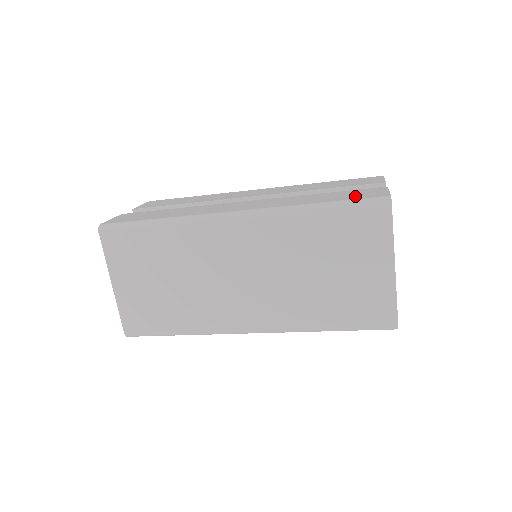
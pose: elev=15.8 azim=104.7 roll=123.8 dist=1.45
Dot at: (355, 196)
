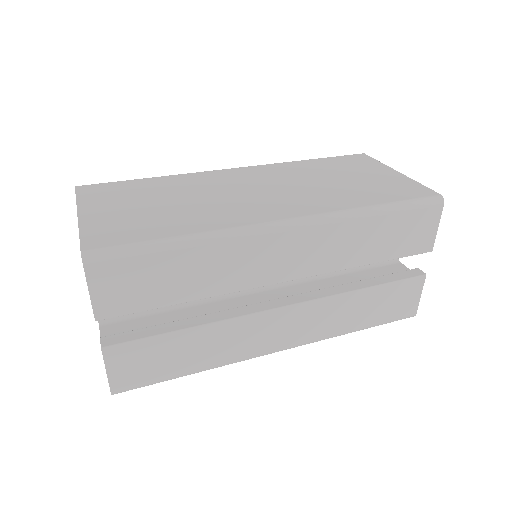
Dot at: (393, 312)
